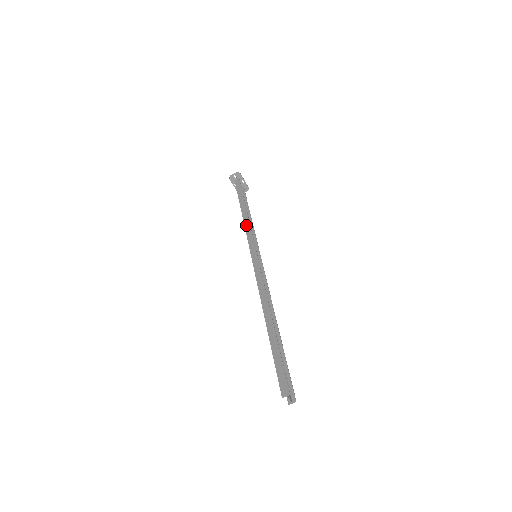
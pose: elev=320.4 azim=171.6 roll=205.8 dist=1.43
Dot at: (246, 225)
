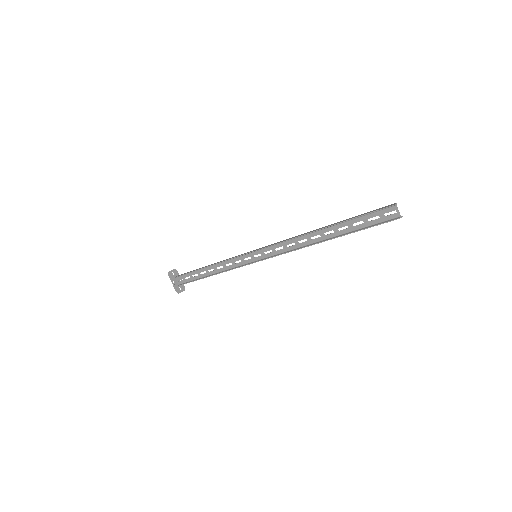
Dot at: (224, 260)
